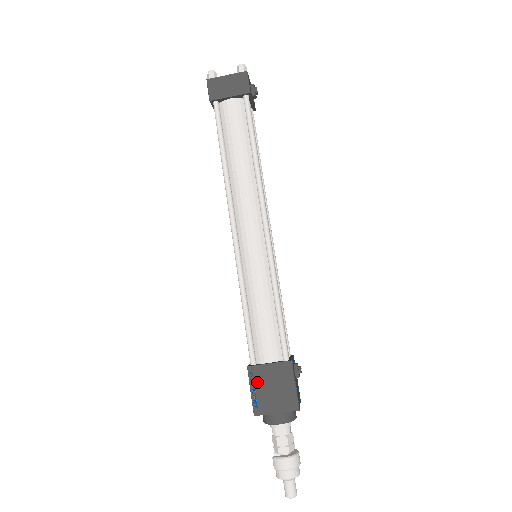
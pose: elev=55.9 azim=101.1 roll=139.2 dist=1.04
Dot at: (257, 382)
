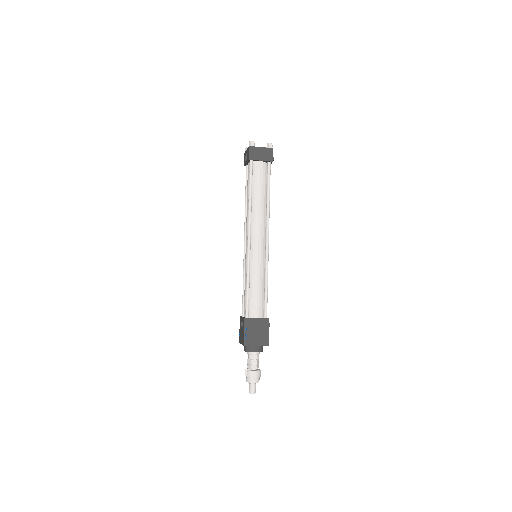
Dot at: (249, 327)
